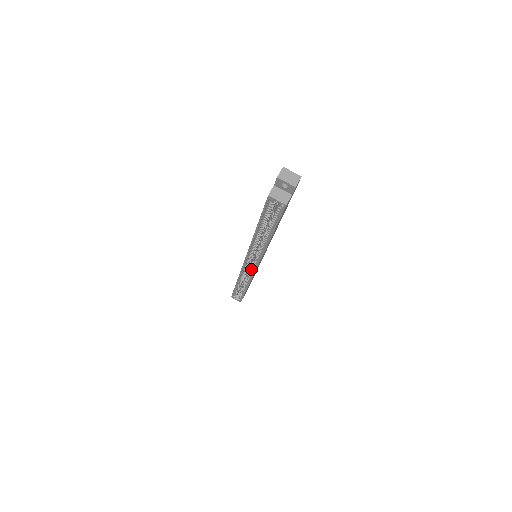
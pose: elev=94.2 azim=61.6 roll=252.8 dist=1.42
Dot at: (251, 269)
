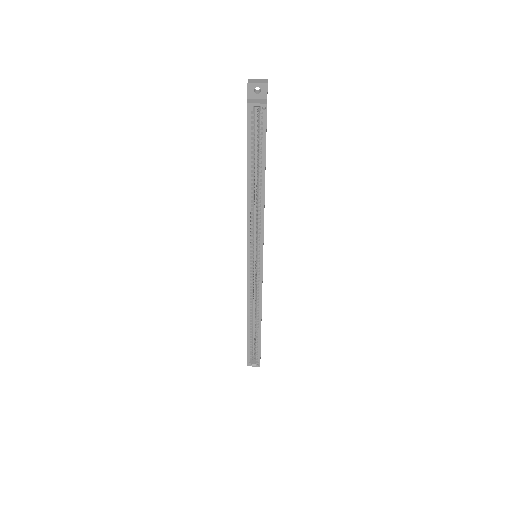
Dot at: (257, 275)
